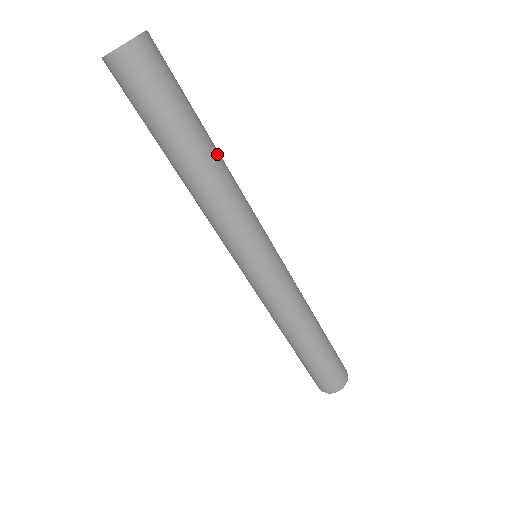
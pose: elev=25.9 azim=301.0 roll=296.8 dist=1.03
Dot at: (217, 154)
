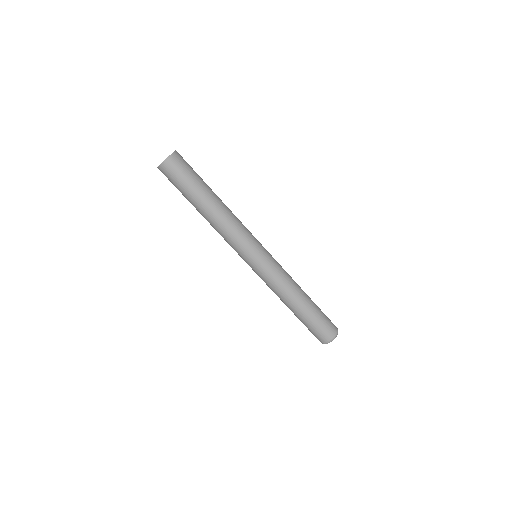
Dot at: (212, 210)
